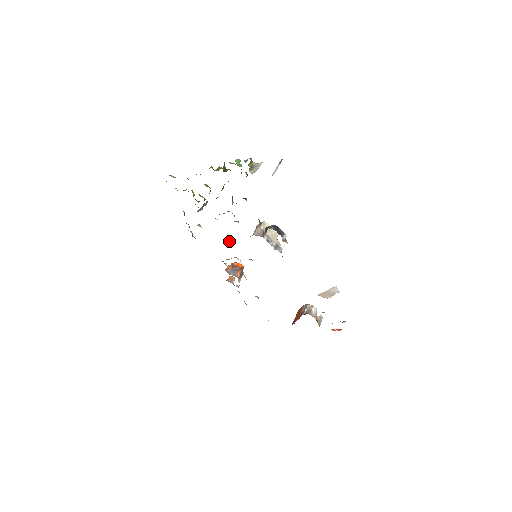
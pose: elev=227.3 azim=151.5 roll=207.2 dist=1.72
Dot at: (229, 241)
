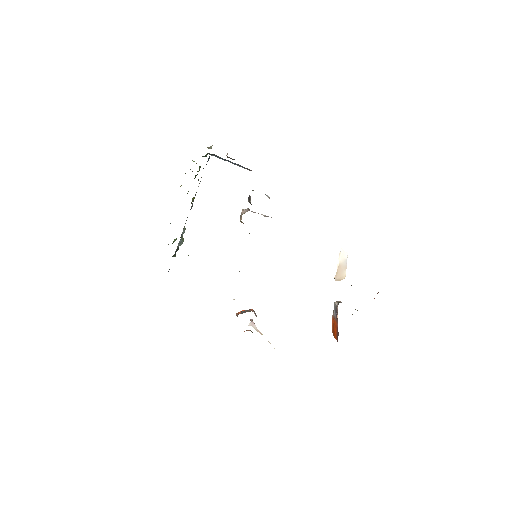
Dot at: occluded
